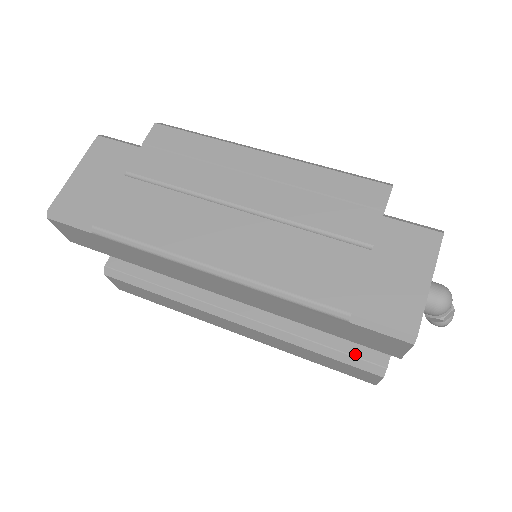
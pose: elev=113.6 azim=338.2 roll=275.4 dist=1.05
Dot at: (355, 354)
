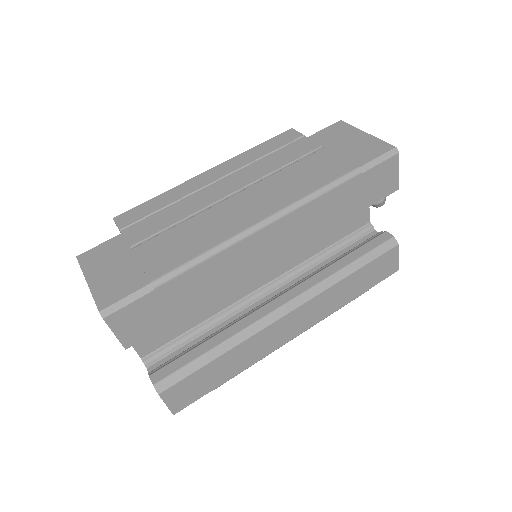
Dot at: (372, 248)
